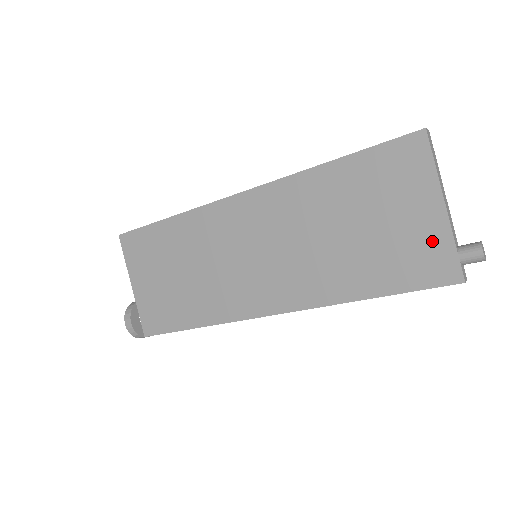
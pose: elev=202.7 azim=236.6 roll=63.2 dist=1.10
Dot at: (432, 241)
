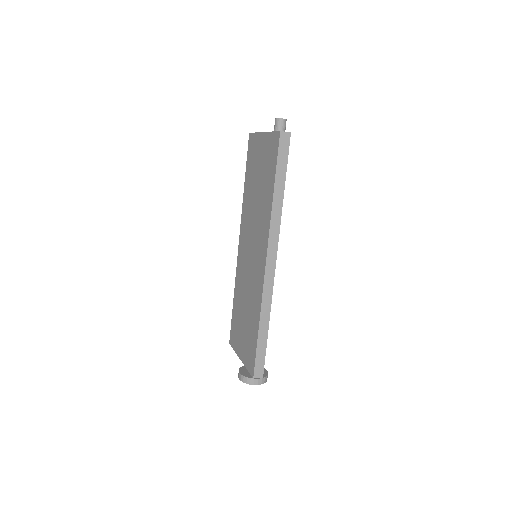
Dot at: (268, 144)
